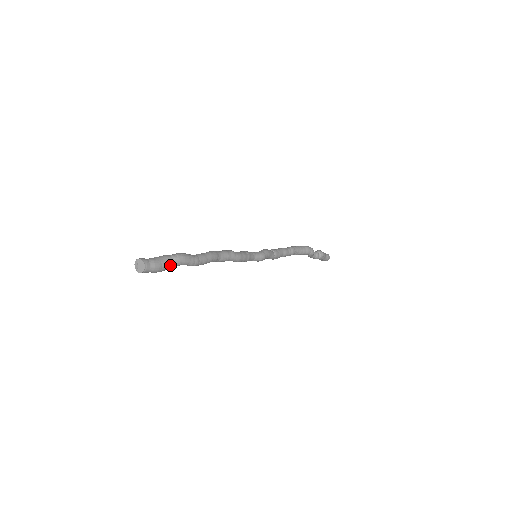
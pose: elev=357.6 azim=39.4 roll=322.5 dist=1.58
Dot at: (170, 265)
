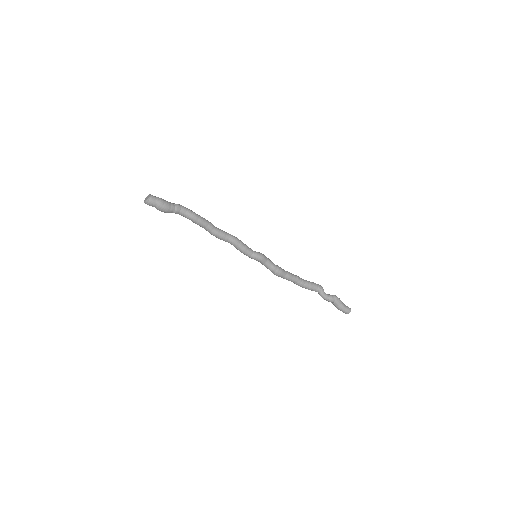
Dot at: (171, 204)
